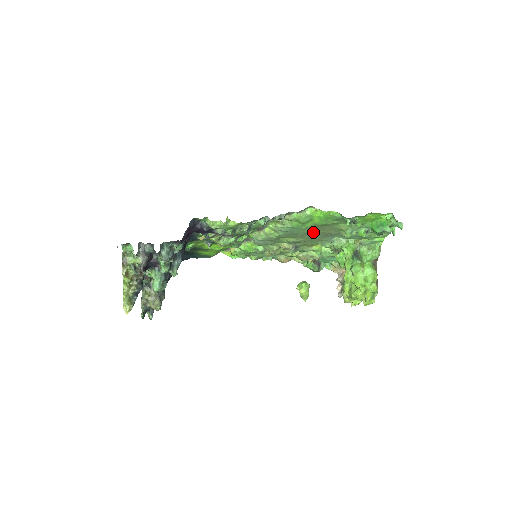
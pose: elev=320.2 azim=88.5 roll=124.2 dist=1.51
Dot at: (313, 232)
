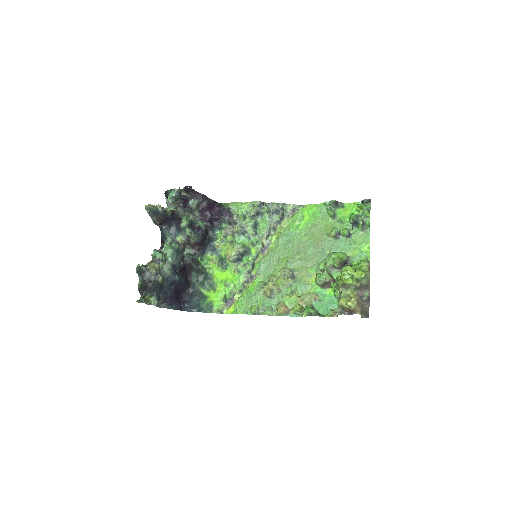
Dot at: (306, 241)
